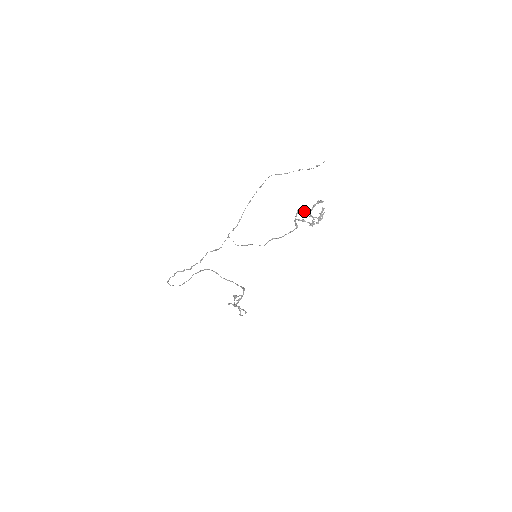
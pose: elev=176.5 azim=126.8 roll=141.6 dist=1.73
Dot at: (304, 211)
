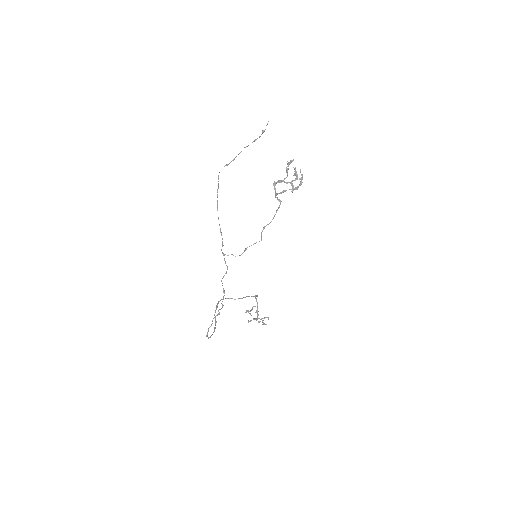
Dot at: occluded
